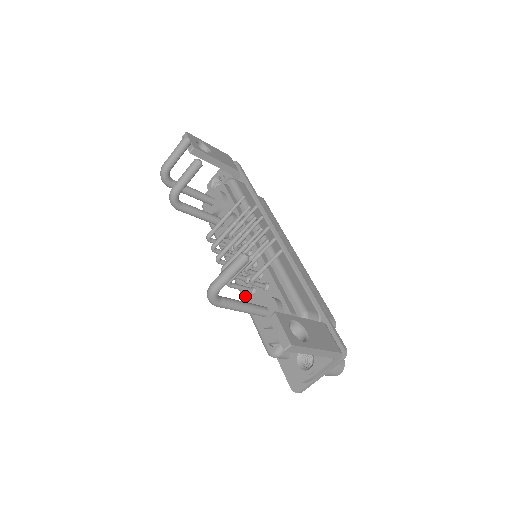
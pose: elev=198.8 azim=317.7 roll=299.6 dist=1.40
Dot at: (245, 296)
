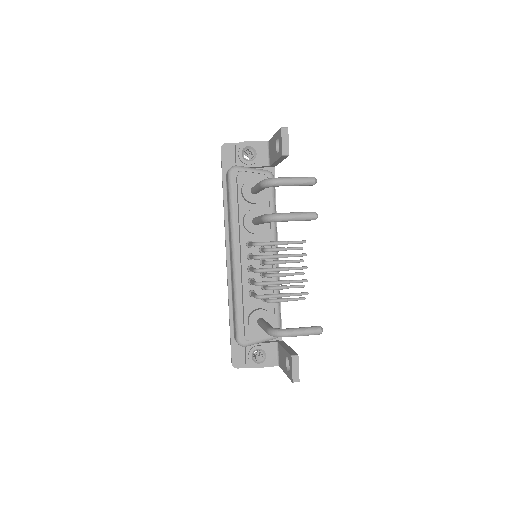
Dot at: (243, 293)
